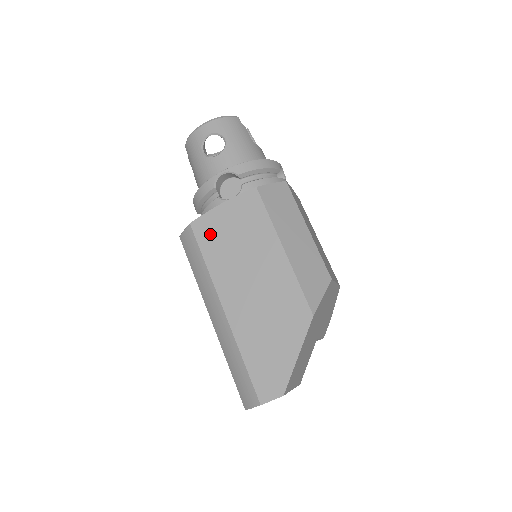
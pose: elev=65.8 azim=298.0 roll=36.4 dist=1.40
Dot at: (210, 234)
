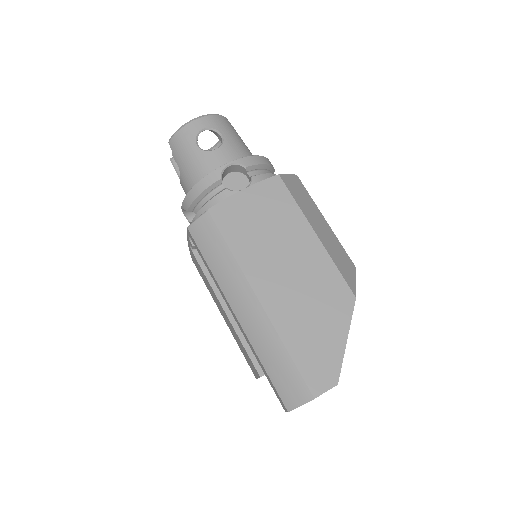
Dot at: (233, 220)
